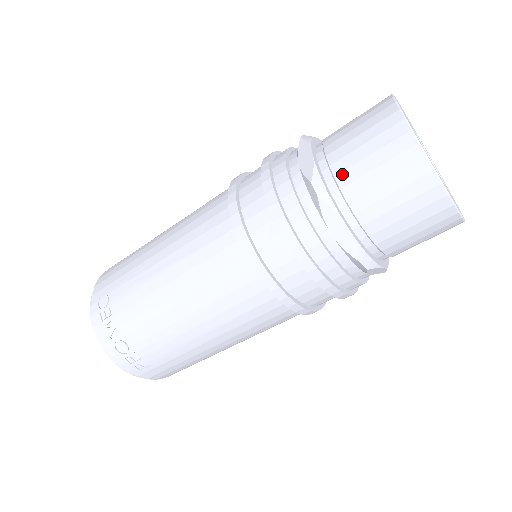
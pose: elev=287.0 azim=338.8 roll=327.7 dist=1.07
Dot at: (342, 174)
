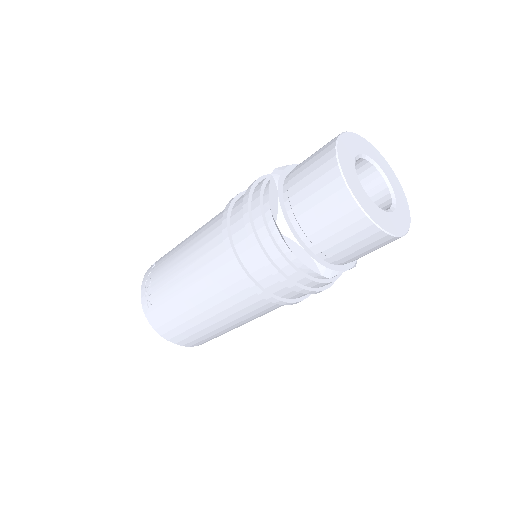
Dot at: (296, 167)
